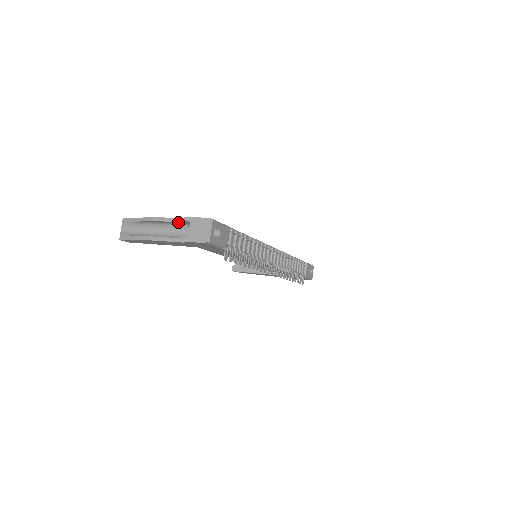
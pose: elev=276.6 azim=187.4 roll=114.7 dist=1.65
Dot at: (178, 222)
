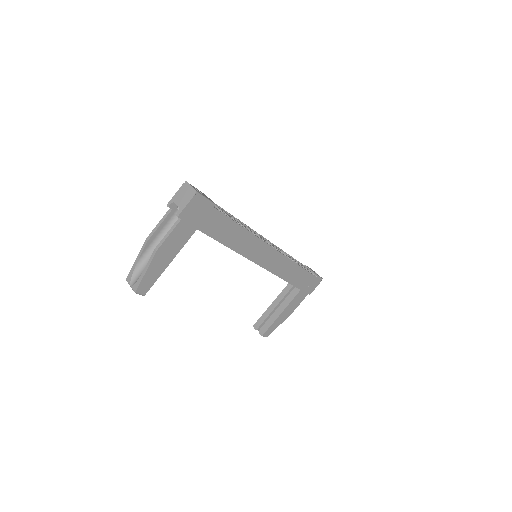
Dot at: (166, 219)
